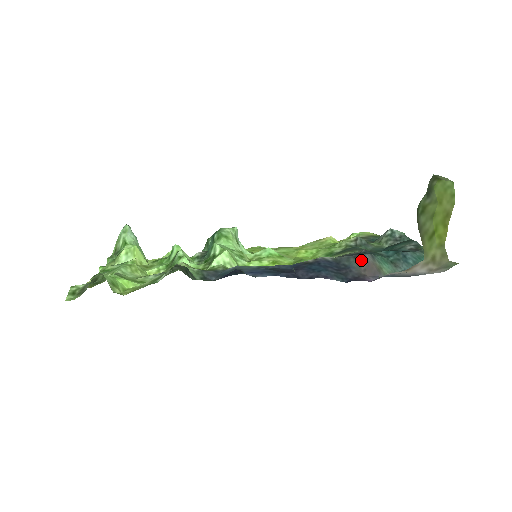
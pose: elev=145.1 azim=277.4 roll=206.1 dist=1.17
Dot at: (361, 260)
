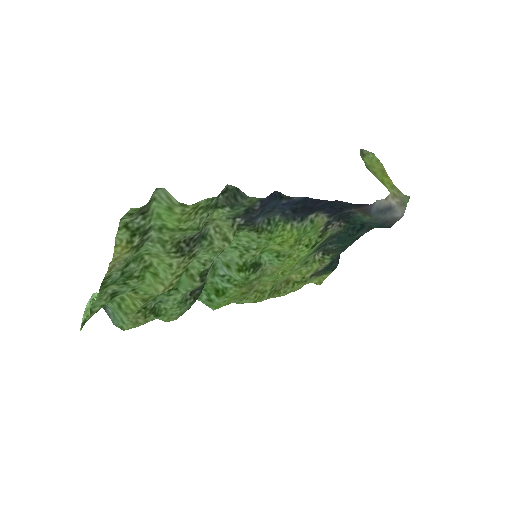
Dot at: occluded
